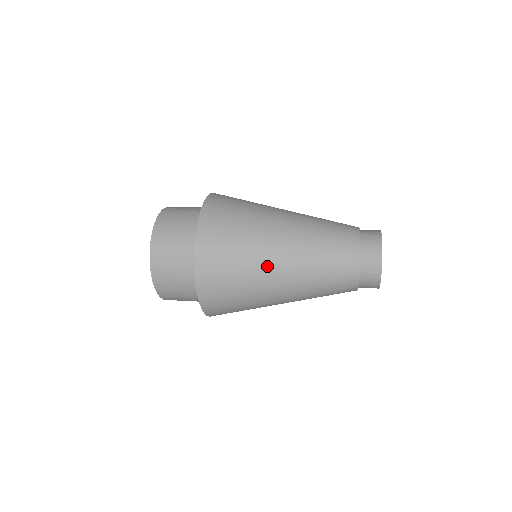
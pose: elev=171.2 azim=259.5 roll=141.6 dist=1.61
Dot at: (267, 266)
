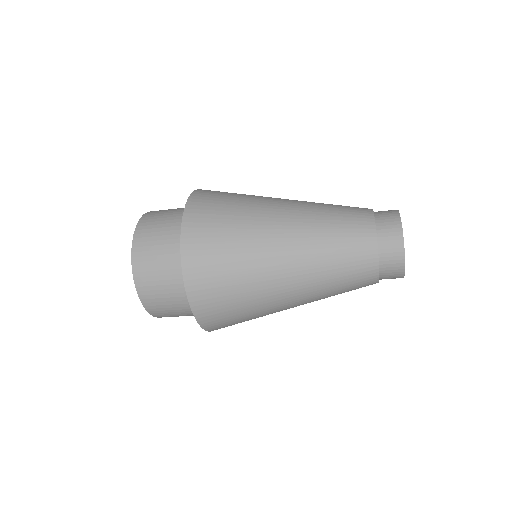
Dot at: (268, 264)
